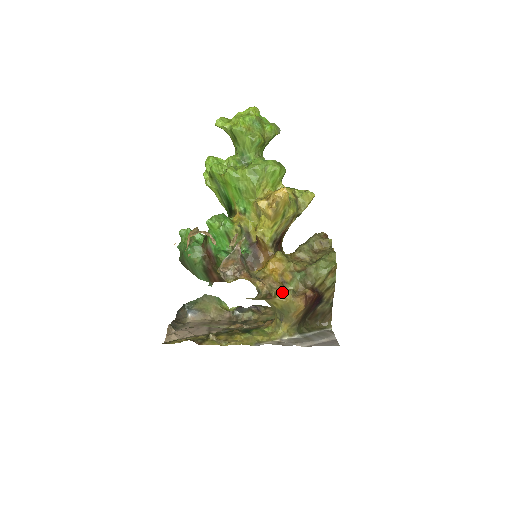
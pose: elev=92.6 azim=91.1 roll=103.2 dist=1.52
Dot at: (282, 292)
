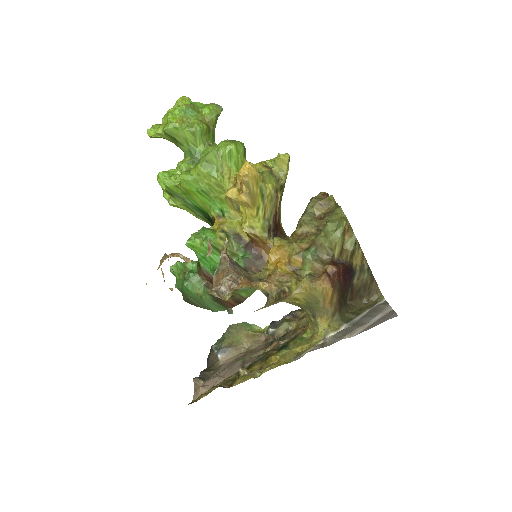
Dot at: (297, 282)
